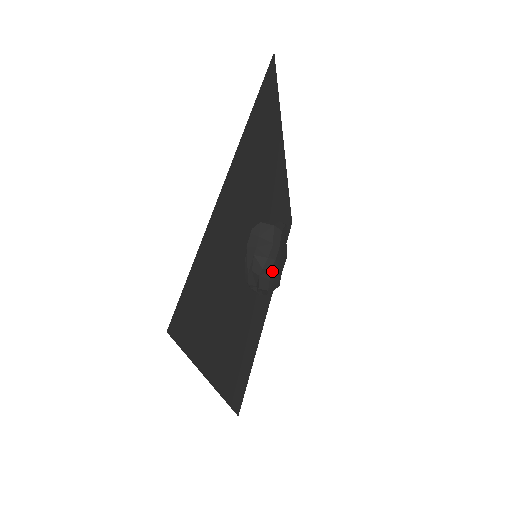
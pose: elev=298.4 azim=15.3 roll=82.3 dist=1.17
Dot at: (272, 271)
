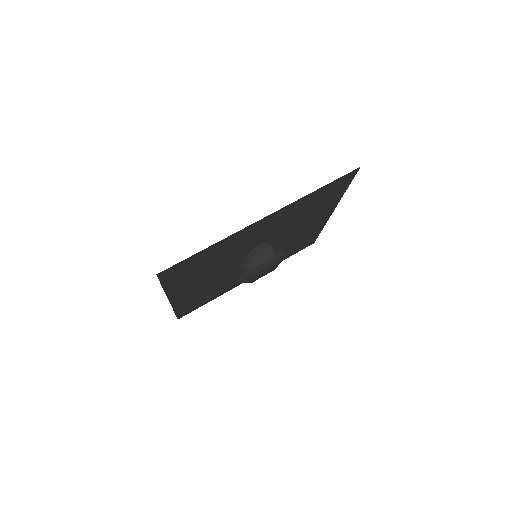
Dot at: (252, 275)
